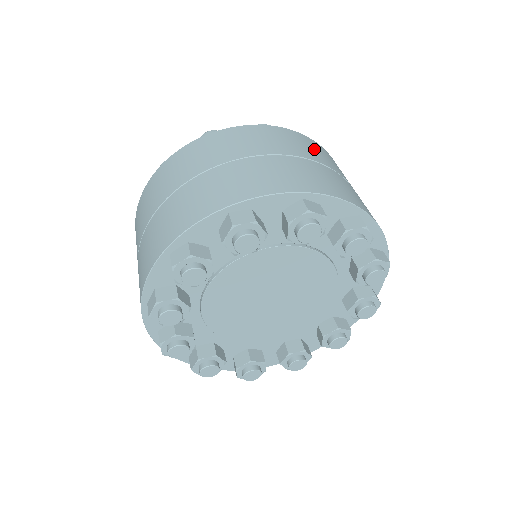
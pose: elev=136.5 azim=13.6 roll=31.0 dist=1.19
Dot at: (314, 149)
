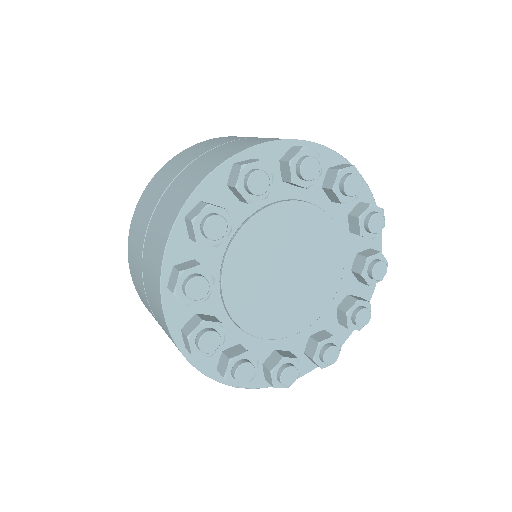
Dot at: occluded
